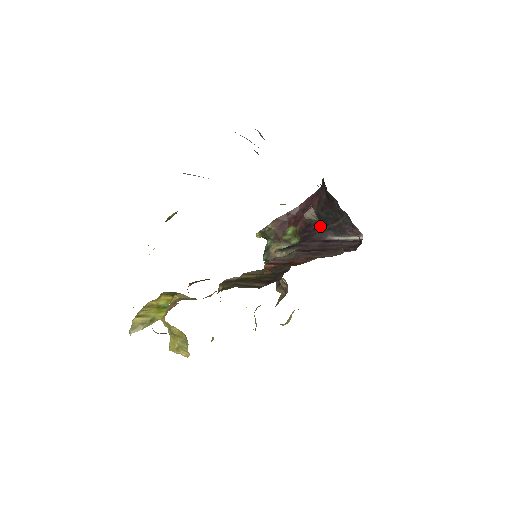
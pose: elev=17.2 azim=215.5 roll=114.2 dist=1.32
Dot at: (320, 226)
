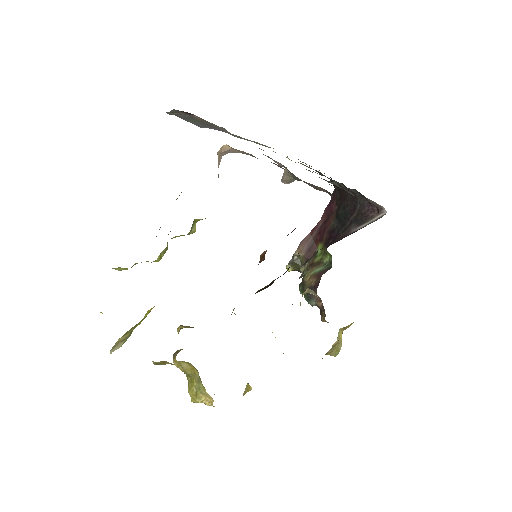
Dot at: (342, 225)
